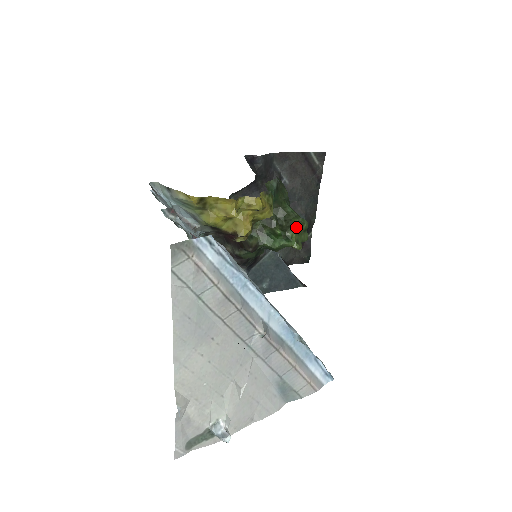
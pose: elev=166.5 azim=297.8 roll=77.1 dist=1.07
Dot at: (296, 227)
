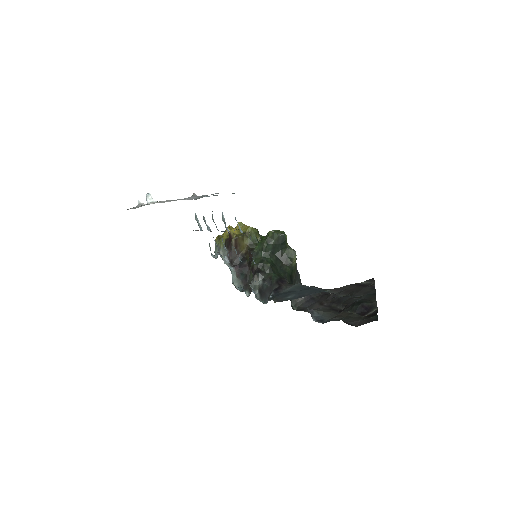
Dot at: occluded
